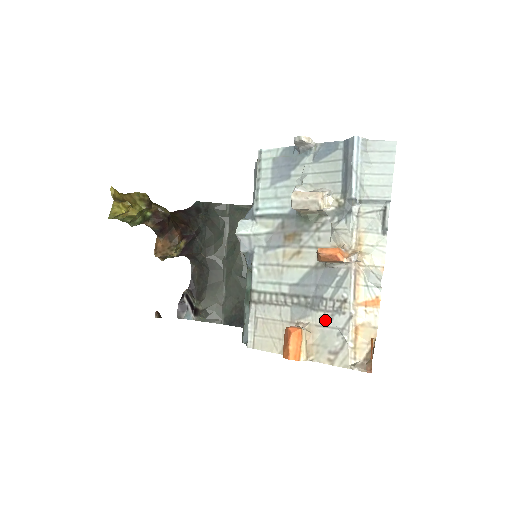
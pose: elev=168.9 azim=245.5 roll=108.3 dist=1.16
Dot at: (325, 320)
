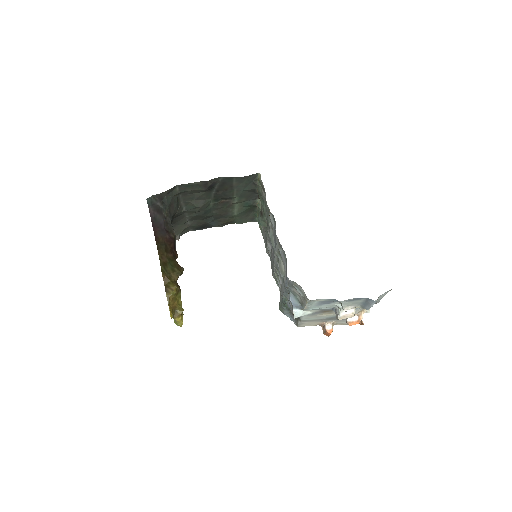
Dot at: (341, 321)
